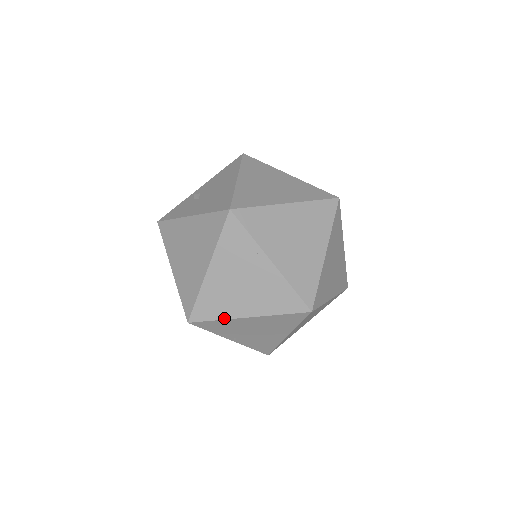
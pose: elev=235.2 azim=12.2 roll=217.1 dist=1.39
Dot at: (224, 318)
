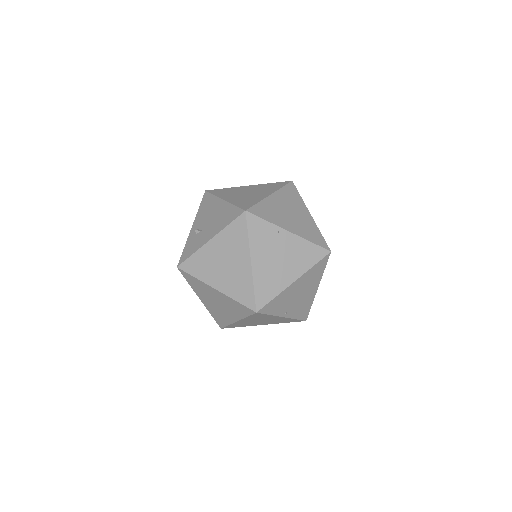
Dot at: (279, 292)
